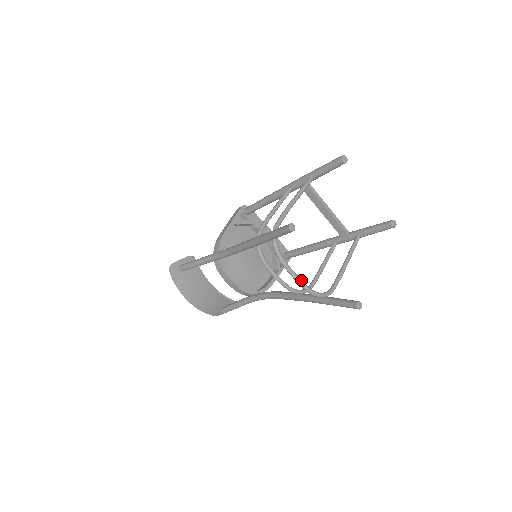
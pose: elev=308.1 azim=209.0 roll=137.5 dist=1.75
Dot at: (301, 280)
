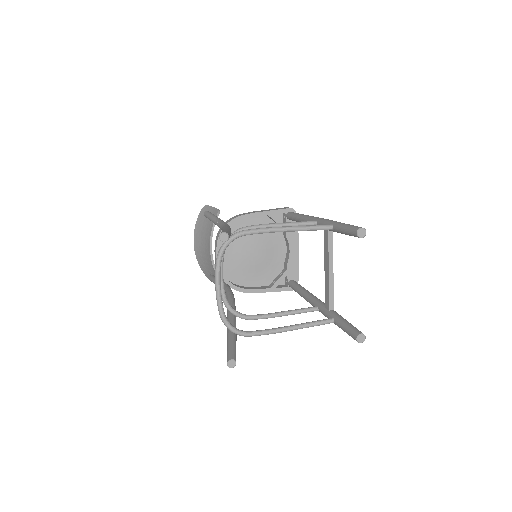
Dot at: (220, 296)
